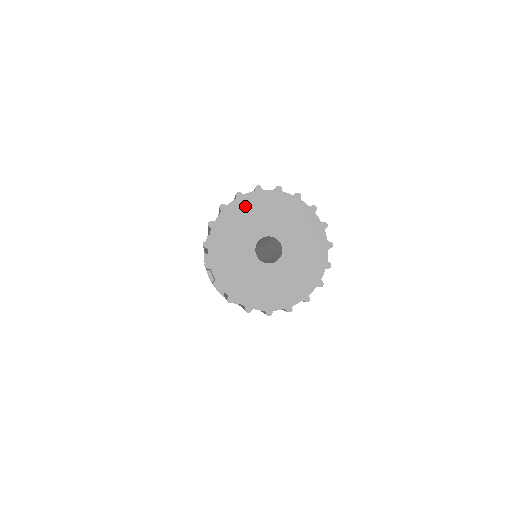
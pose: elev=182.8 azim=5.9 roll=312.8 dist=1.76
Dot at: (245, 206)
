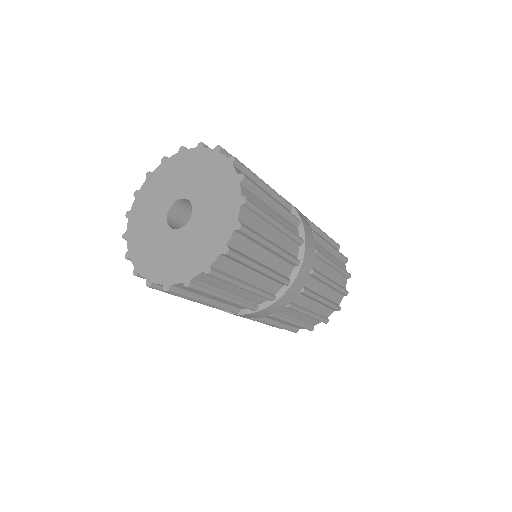
Dot at: (138, 214)
